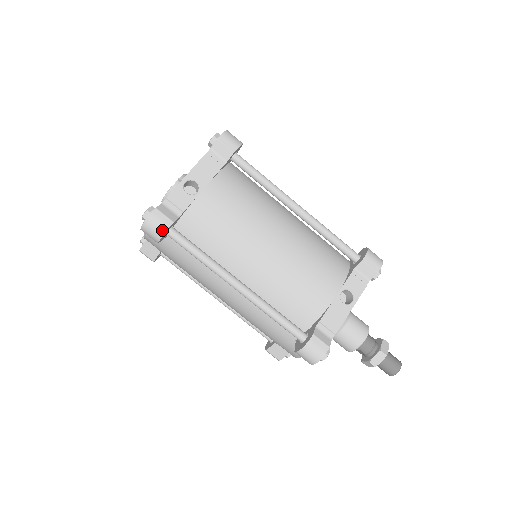
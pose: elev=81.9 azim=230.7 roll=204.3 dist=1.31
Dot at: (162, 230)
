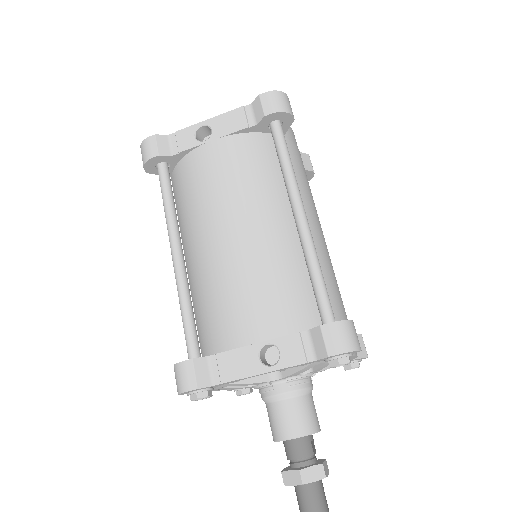
Dot at: (146, 158)
